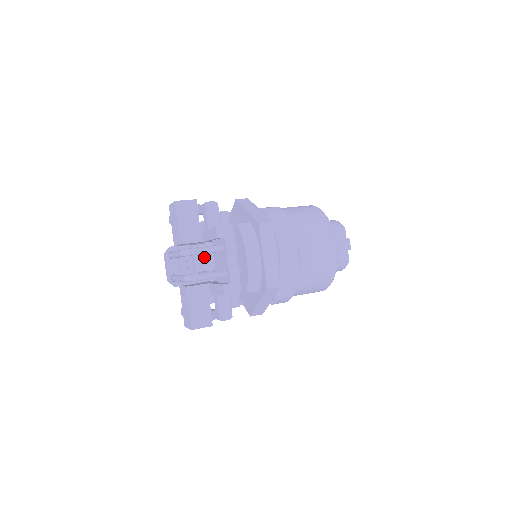
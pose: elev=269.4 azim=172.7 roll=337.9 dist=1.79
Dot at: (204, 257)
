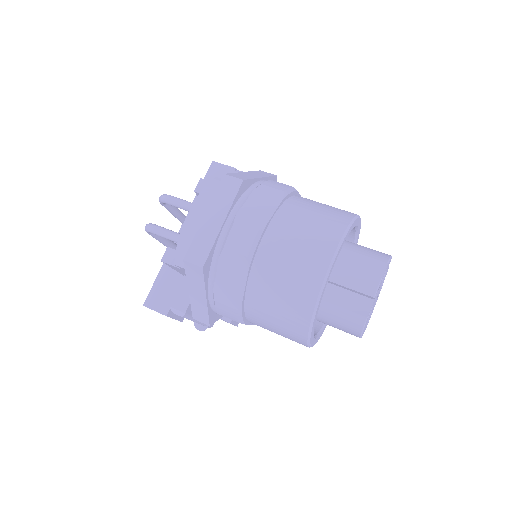
Dot at: occluded
